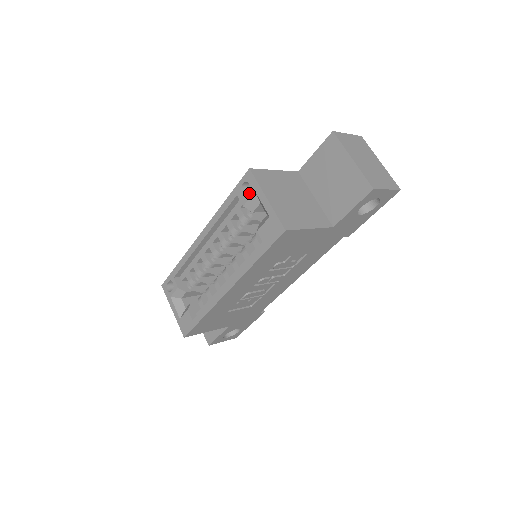
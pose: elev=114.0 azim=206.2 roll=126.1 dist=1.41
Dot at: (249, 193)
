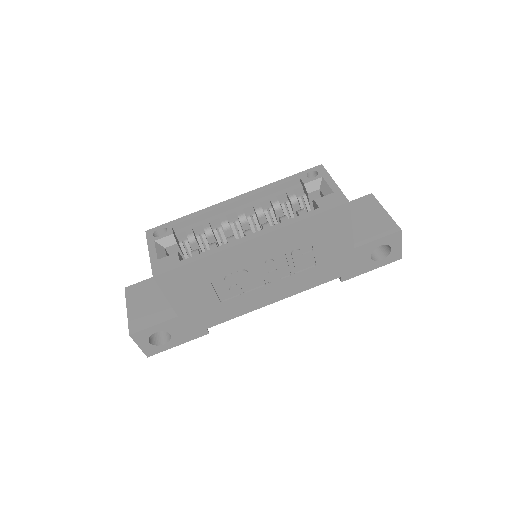
Dot at: (315, 177)
